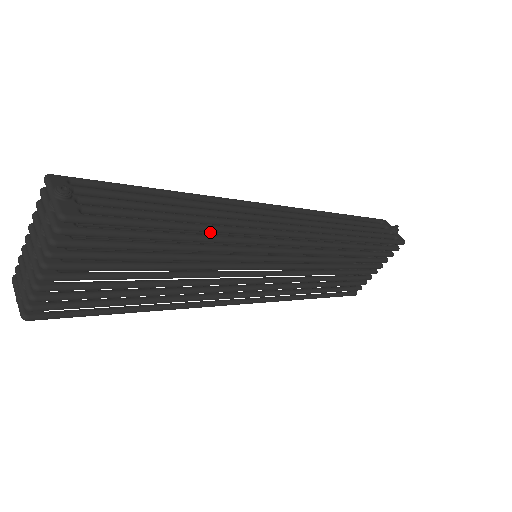
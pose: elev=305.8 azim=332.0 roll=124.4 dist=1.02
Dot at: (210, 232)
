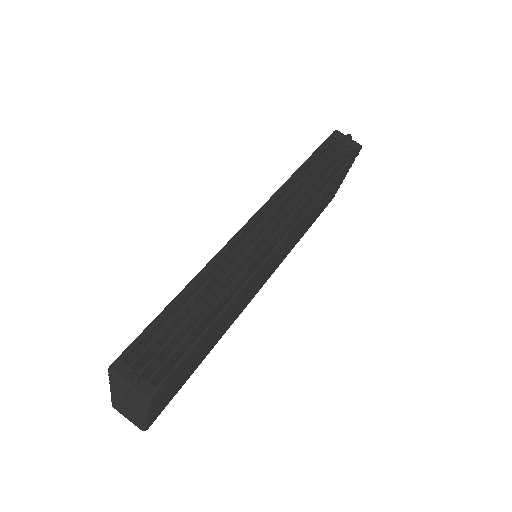
Dot at: occluded
